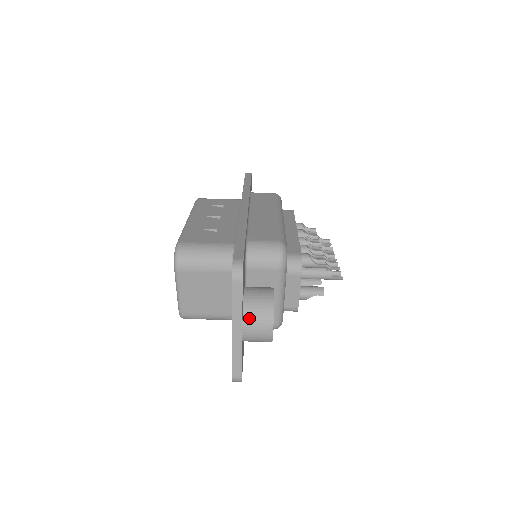
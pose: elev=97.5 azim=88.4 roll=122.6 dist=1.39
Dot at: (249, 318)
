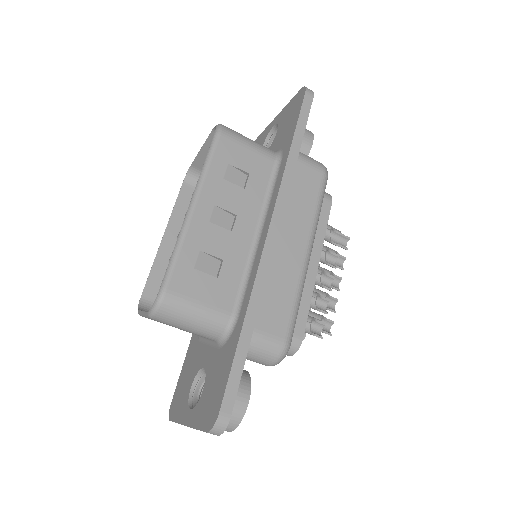
Dot at: occluded
